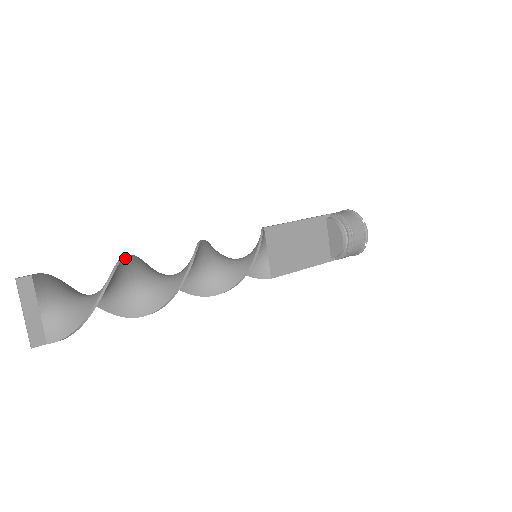
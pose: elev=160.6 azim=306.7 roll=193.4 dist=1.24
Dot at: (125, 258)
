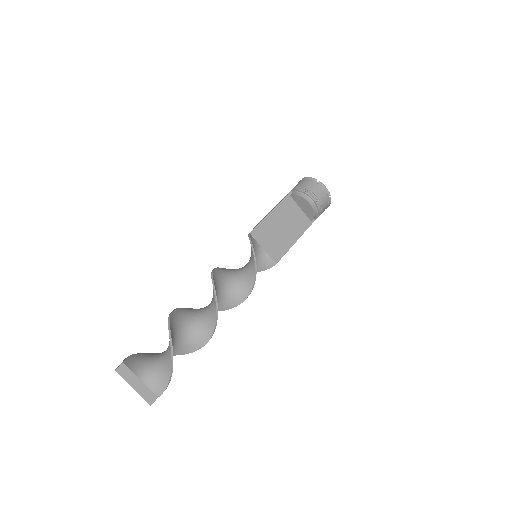
Dot at: (171, 315)
